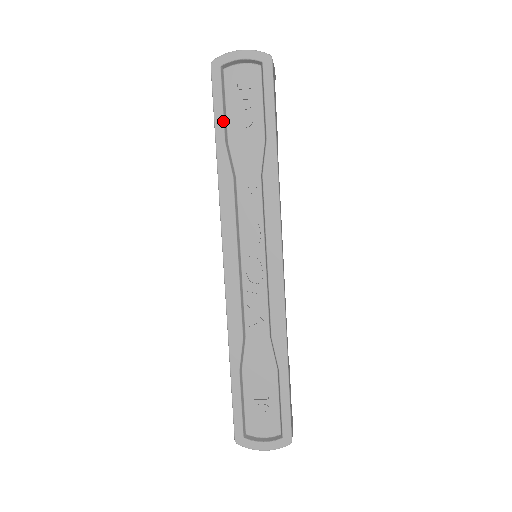
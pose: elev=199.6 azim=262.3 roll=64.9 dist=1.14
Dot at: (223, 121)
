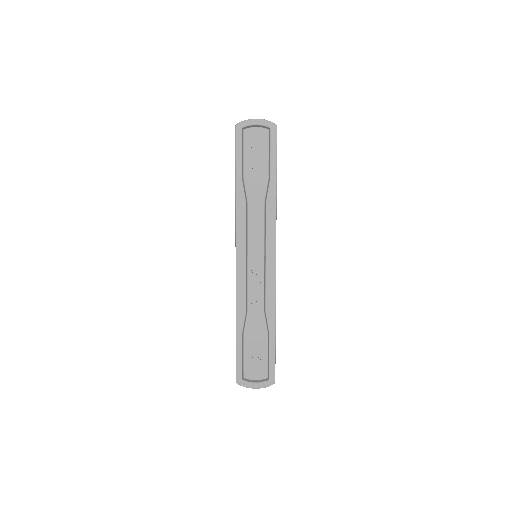
Dot at: (241, 165)
